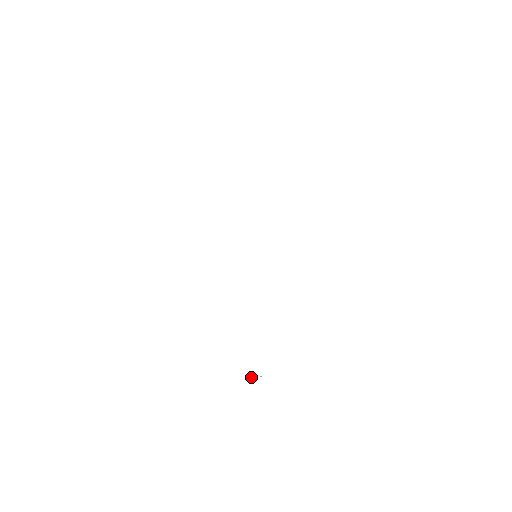
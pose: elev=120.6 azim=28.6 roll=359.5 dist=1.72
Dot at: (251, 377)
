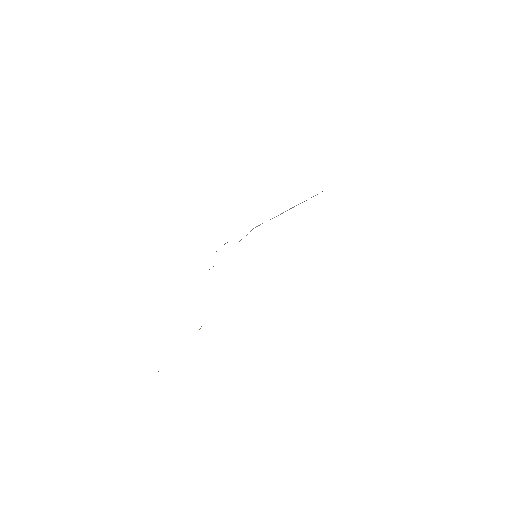
Dot at: occluded
